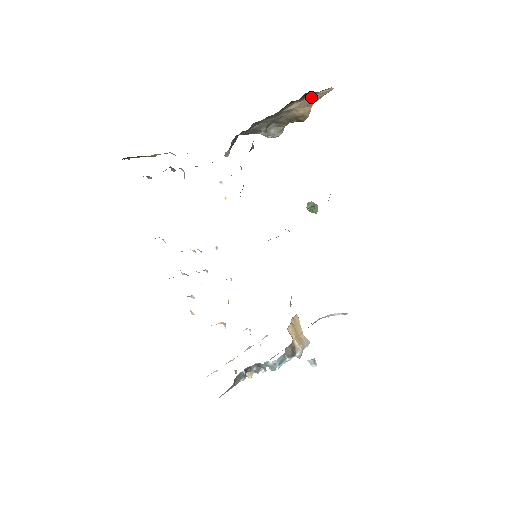
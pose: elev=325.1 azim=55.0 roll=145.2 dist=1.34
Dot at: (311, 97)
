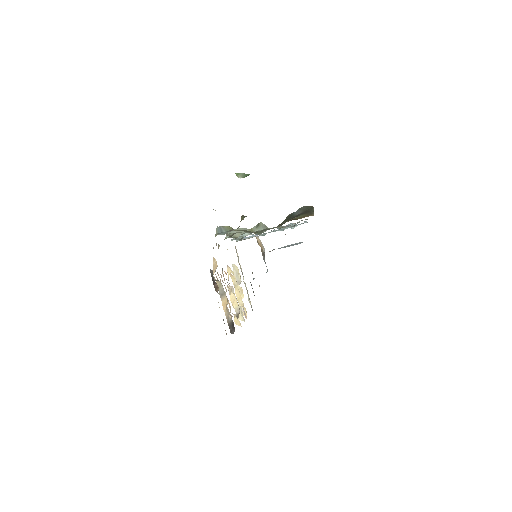
Dot at: occluded
